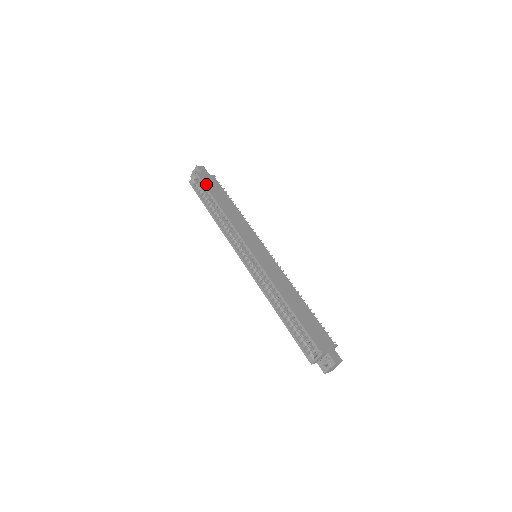
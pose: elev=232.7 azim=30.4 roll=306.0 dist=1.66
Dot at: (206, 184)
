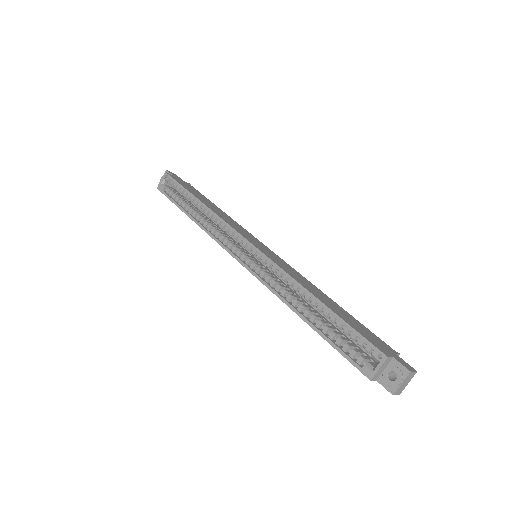
Dot at: (181, 183)
